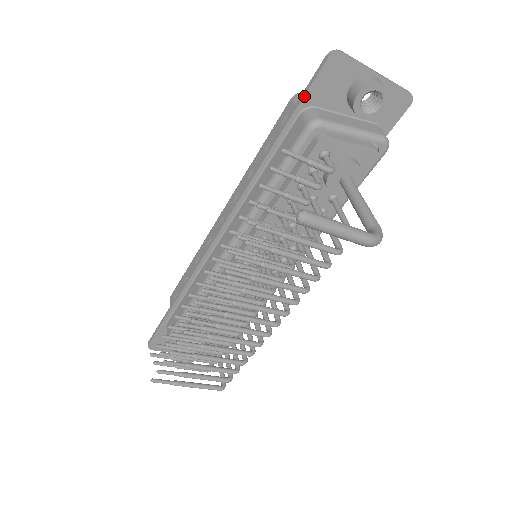
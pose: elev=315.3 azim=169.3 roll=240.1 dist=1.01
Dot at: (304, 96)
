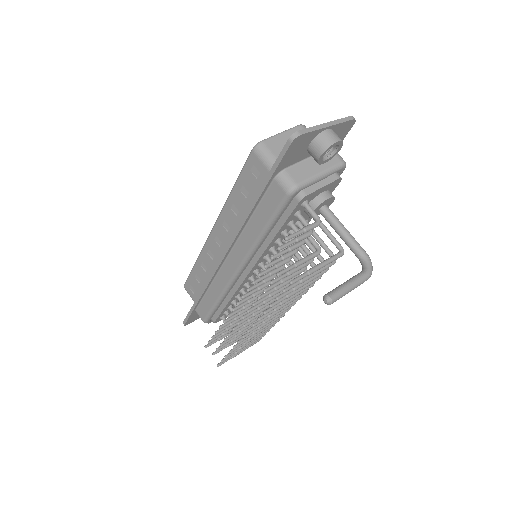
Dot at: (276, 169)
